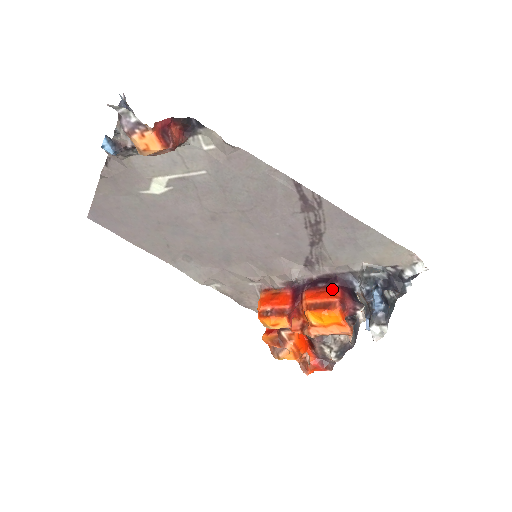
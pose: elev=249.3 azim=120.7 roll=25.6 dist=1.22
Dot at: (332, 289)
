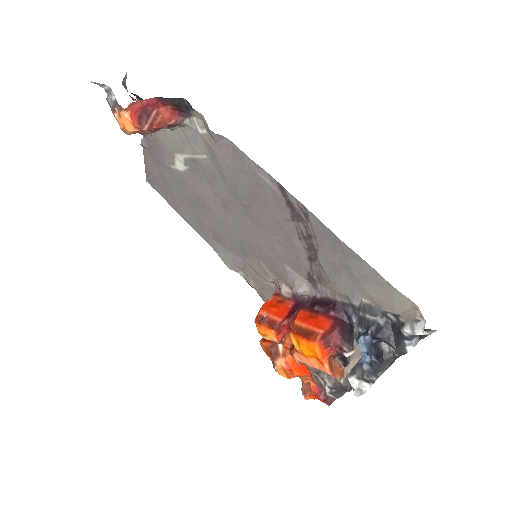
Dot at: (324, 317)
